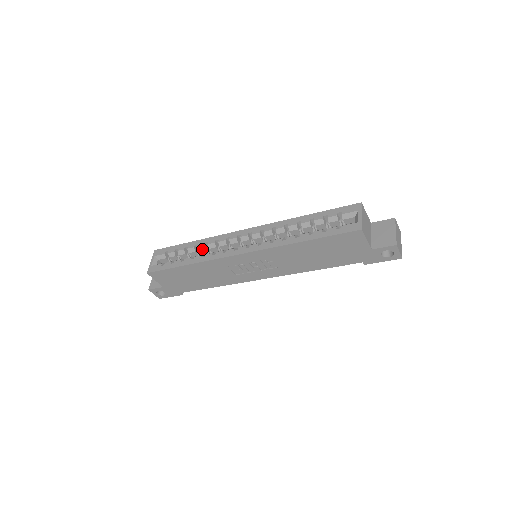
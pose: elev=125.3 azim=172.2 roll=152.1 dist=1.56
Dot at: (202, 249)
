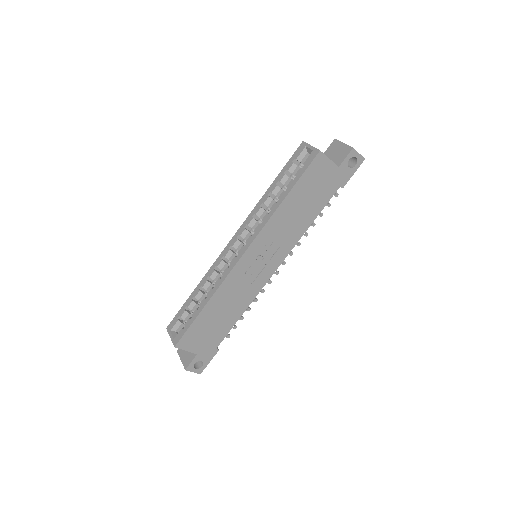
Dot at: (208, 286)
